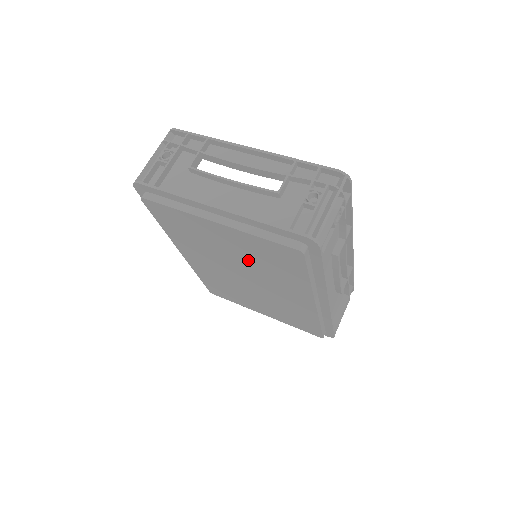
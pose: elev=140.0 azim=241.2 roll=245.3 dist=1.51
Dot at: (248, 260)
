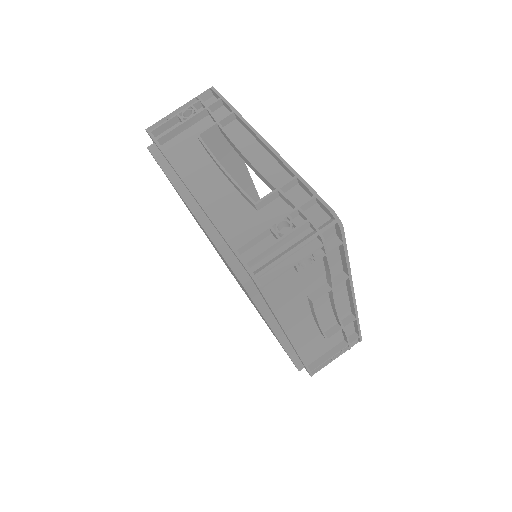
Dot at: occluded
